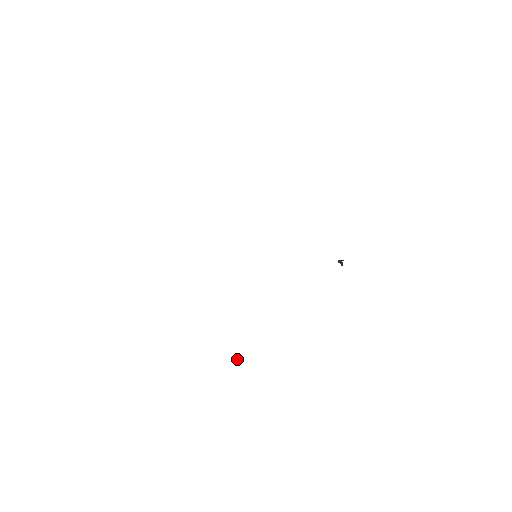
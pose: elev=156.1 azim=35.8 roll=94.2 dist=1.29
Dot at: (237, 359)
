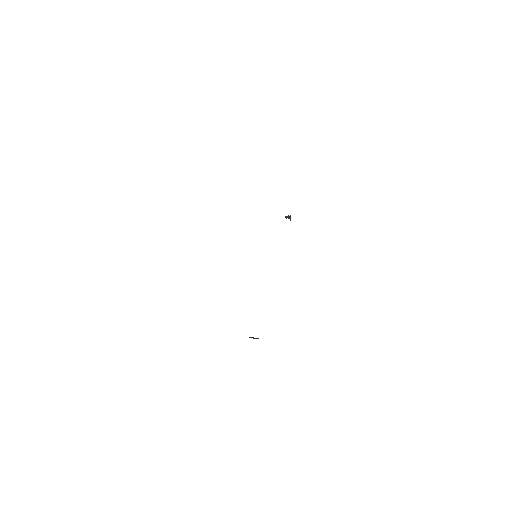
Dot at: occluded
